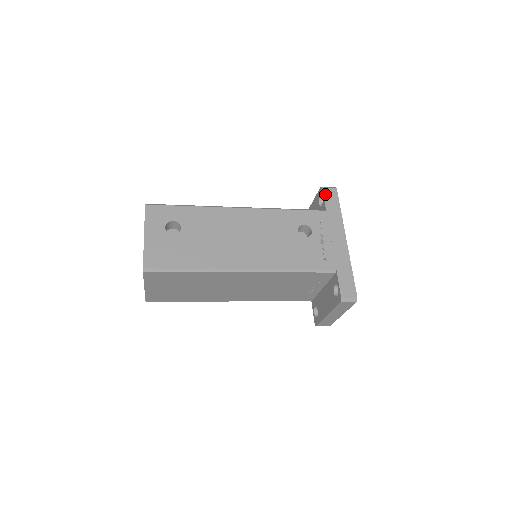
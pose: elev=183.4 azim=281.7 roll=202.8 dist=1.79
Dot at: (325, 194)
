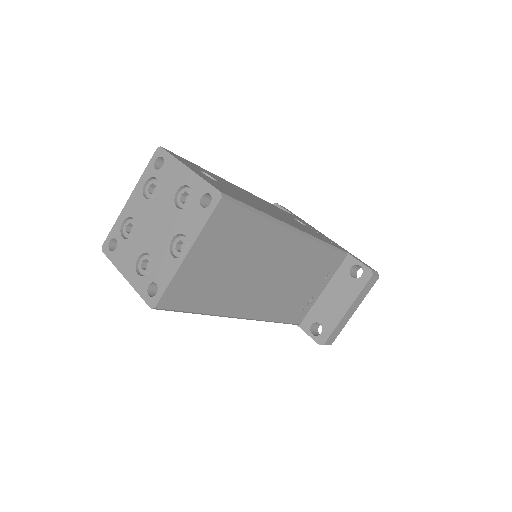
Dot at: (283, 207)
